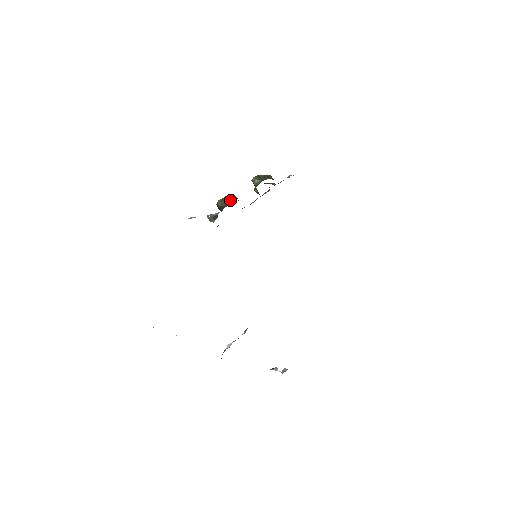
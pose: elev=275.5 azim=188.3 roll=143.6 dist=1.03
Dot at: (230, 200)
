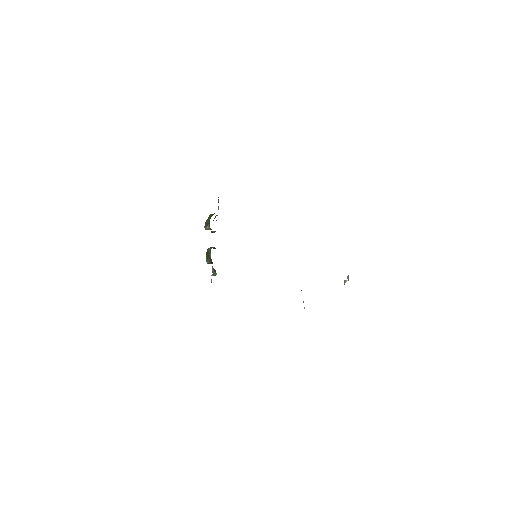
Dot at: (209, 254)
